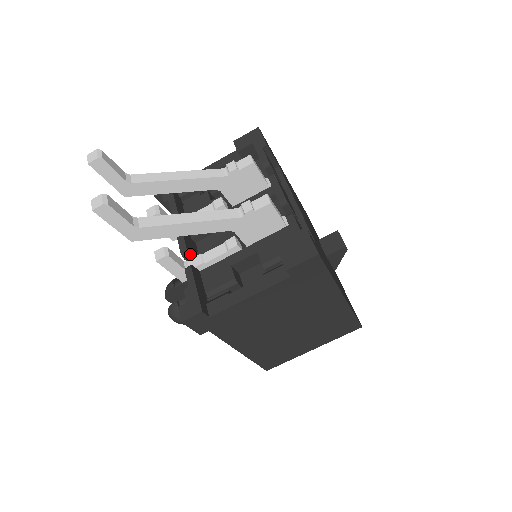
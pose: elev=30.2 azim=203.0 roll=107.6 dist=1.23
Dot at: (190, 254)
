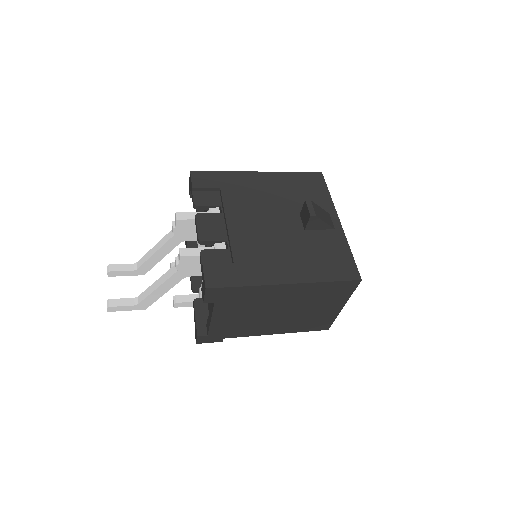
Dot at: (196, 289)
